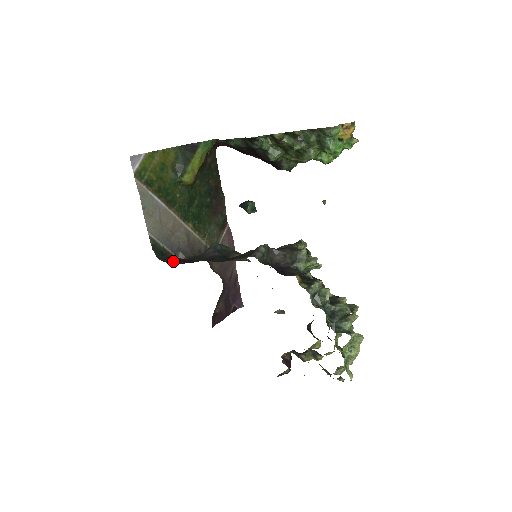
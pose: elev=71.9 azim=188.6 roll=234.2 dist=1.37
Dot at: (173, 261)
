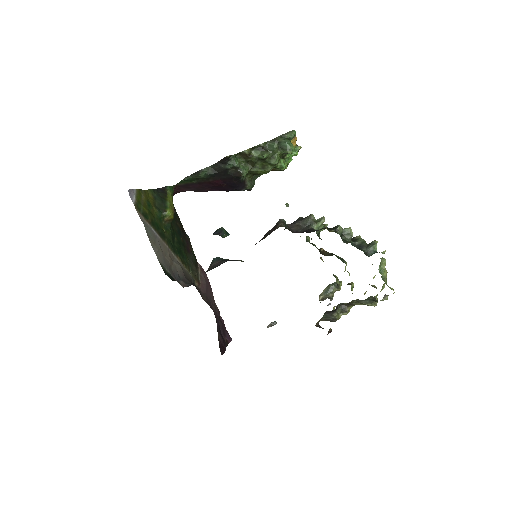
Dot at: occluded
